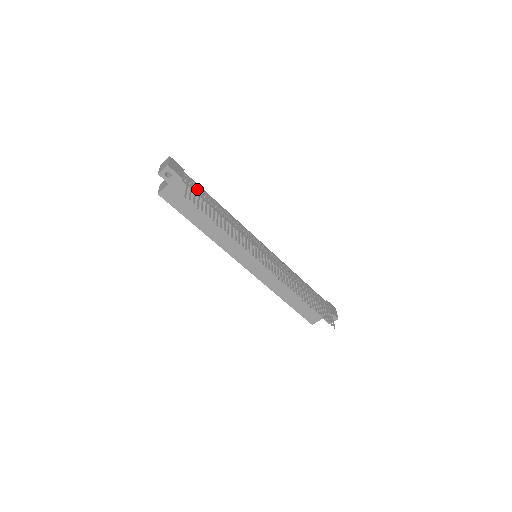
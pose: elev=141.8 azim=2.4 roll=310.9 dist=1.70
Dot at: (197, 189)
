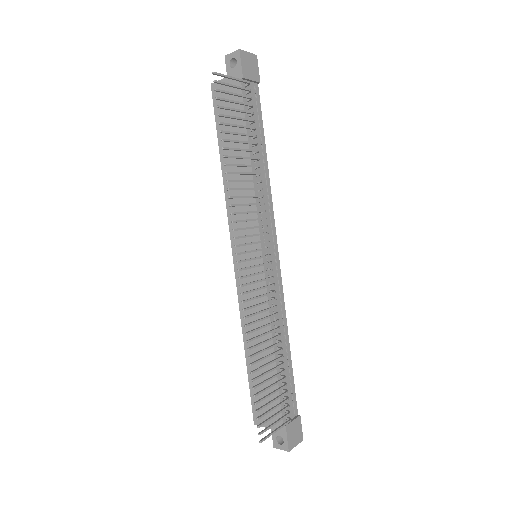
Dot at: (250, 106)
